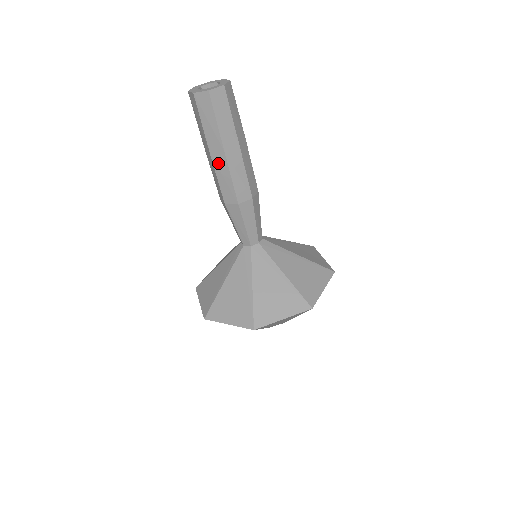
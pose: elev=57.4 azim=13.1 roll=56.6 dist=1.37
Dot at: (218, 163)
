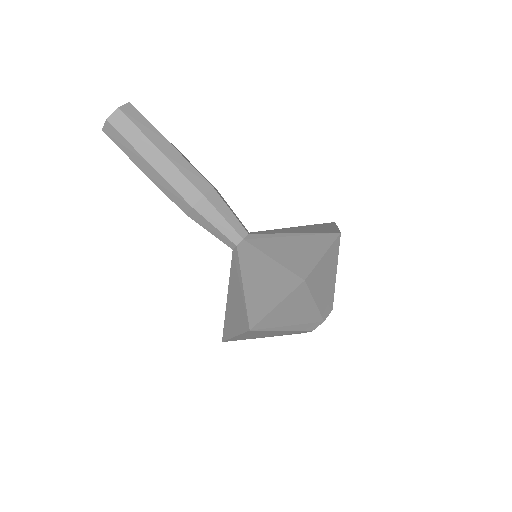
Dot at: (162, 168)
